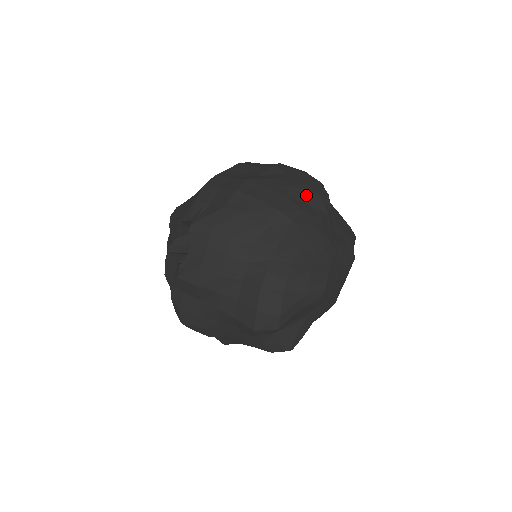
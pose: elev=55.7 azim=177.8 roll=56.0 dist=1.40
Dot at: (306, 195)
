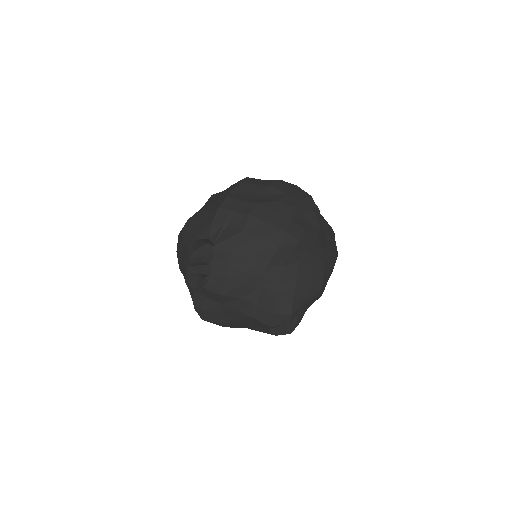
Dot at: (304, 214)
